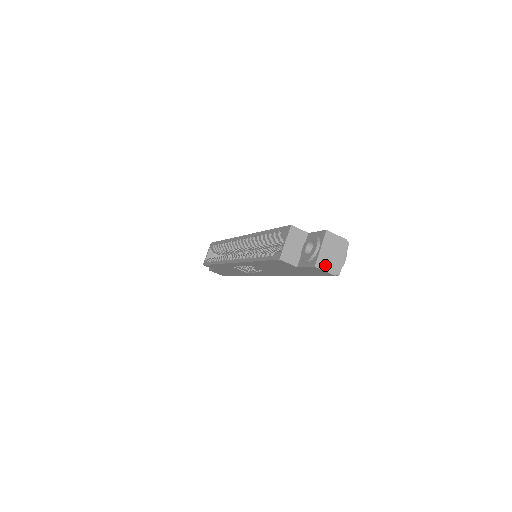
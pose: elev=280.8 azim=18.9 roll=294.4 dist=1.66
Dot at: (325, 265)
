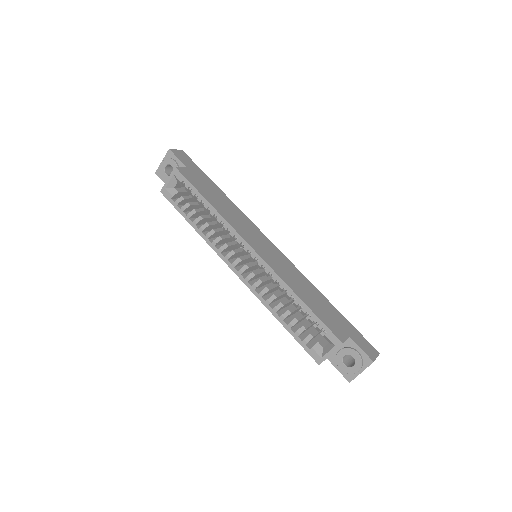
Dot at: occluded
